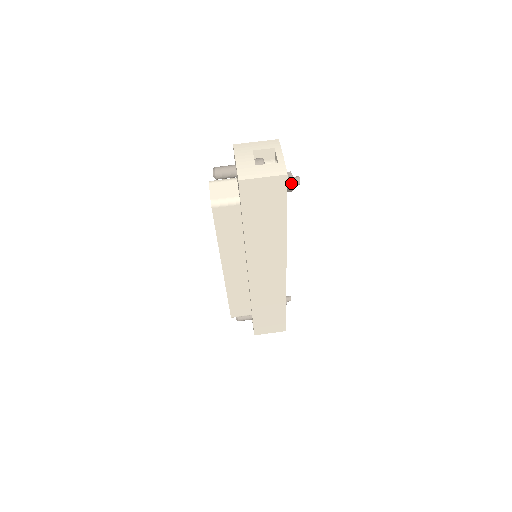
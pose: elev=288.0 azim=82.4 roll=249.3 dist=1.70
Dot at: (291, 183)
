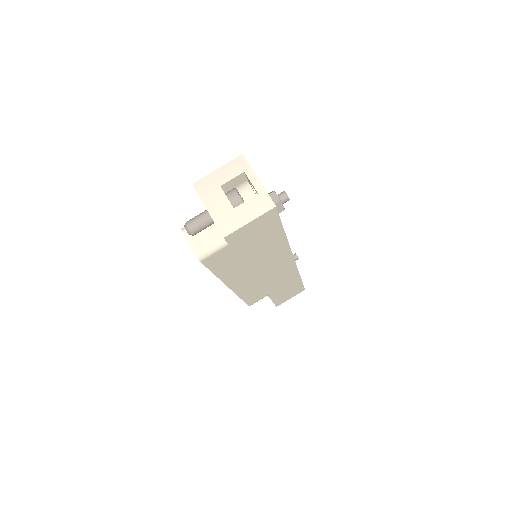
Dot at: (280, 206)
